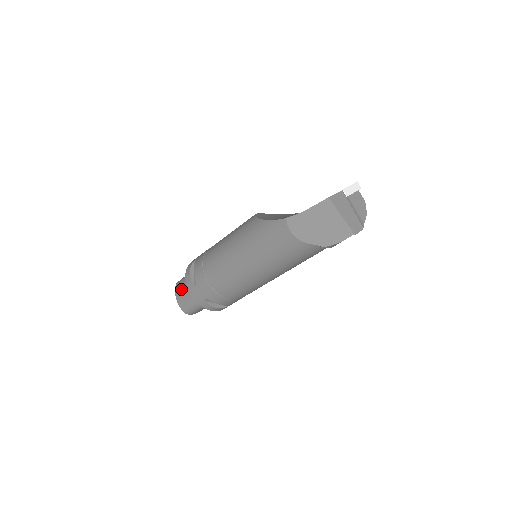
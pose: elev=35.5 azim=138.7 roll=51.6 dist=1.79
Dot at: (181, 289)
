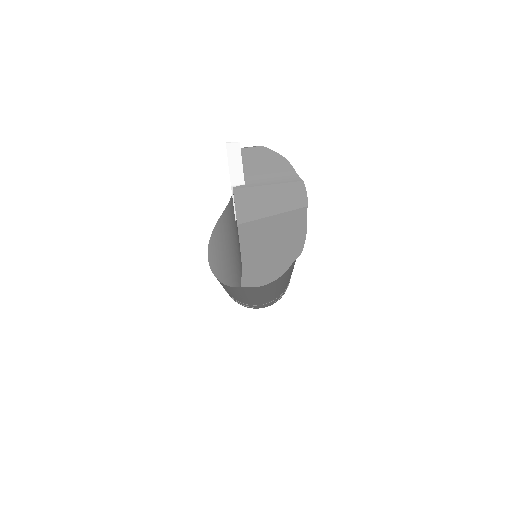
Dot at: occluded
